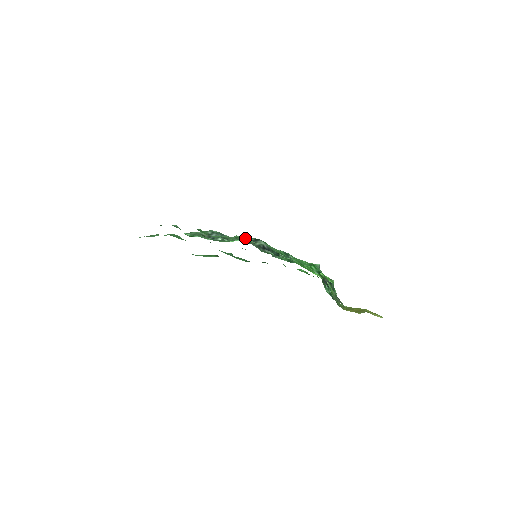
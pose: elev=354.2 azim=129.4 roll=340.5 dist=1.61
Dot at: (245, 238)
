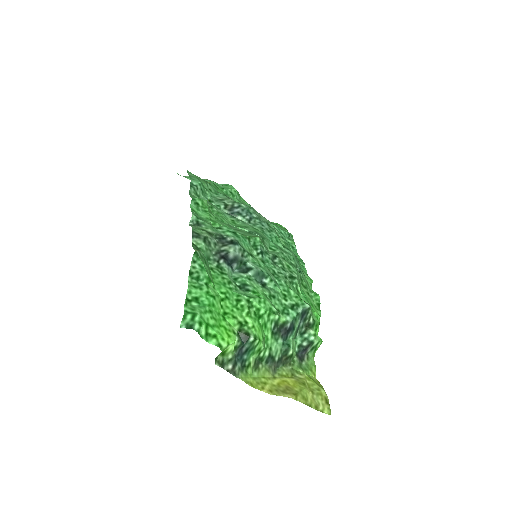
Dot at: (201, 236)
